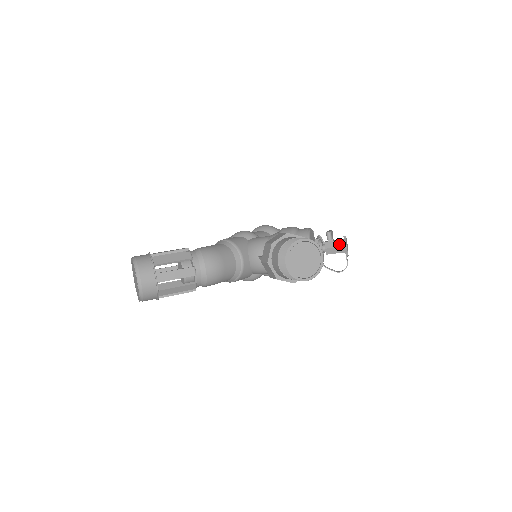
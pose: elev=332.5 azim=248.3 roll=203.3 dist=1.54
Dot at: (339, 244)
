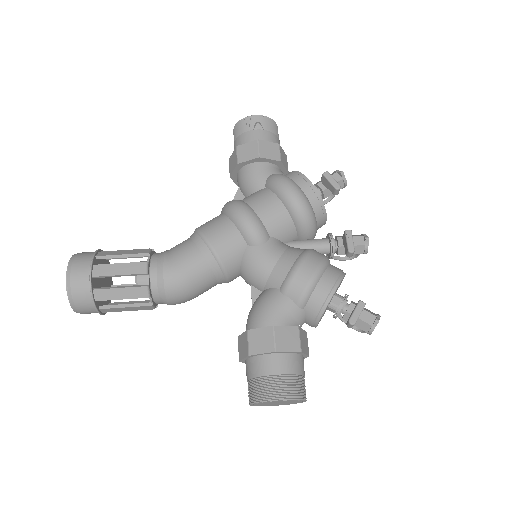
Dot at: (363, 327)
